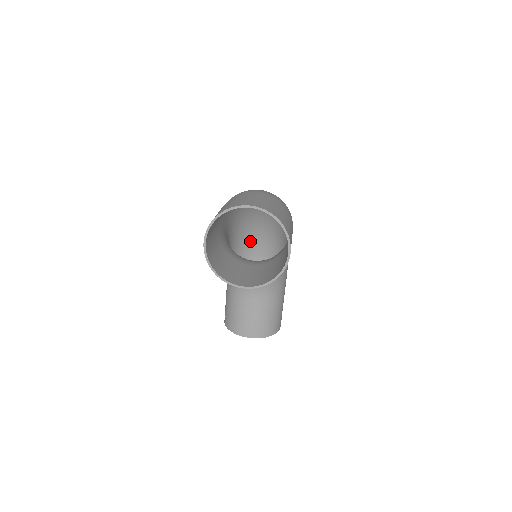
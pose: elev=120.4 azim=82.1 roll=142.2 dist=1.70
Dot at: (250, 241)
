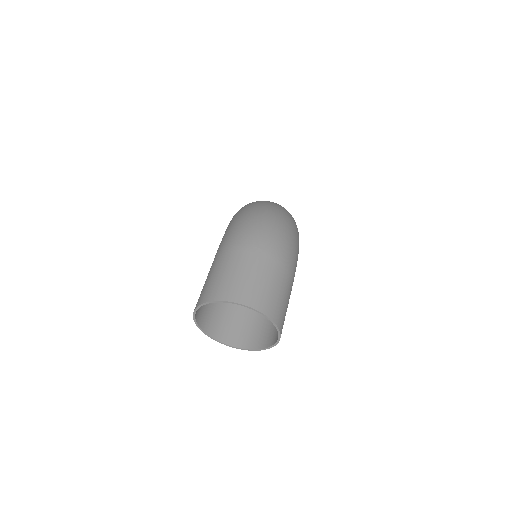
Dot at: occluded
